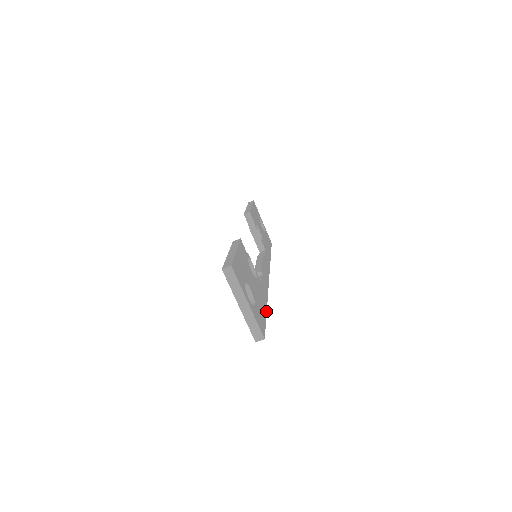
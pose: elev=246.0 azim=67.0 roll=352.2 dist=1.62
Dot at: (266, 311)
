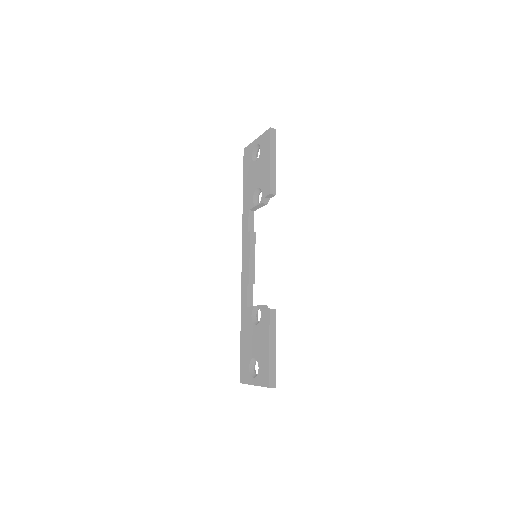
Dot at: occluded
